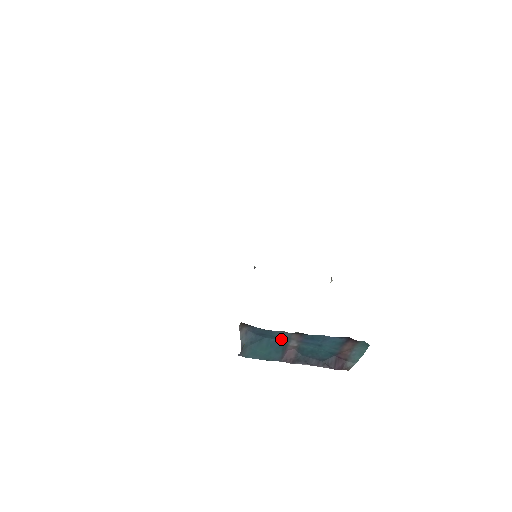
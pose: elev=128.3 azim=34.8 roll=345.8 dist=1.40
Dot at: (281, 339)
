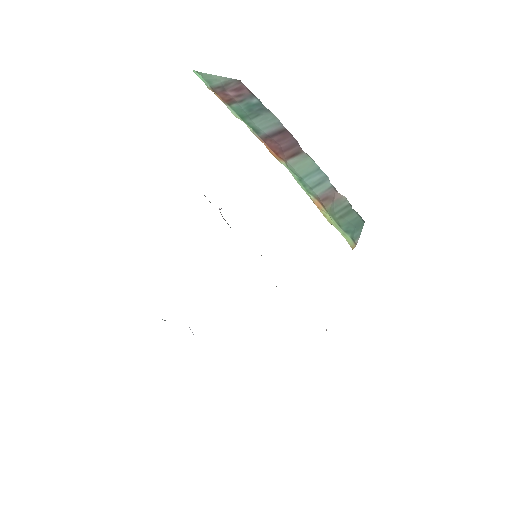
Dot at: occluded
